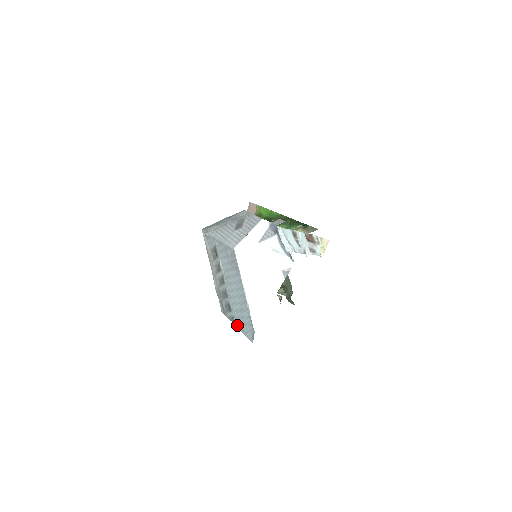
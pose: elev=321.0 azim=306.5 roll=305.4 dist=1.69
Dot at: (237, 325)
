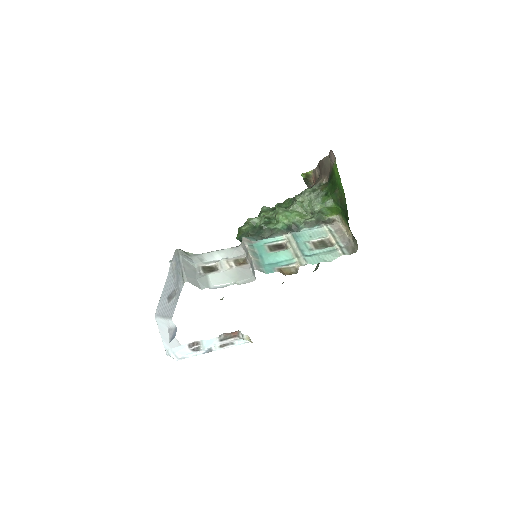
Dot at: occluded
